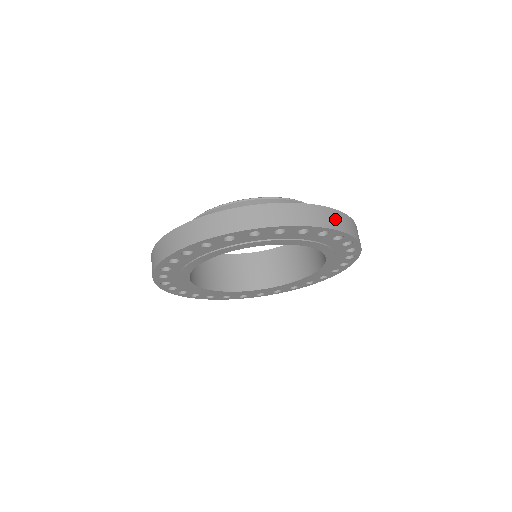
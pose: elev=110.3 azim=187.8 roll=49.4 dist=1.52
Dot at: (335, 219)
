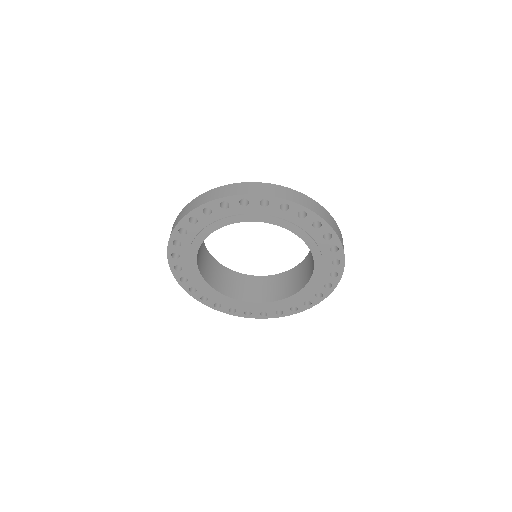
Dot at: (328, 218)
